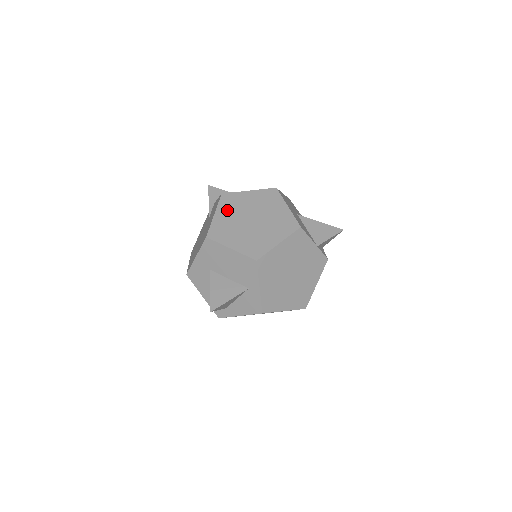
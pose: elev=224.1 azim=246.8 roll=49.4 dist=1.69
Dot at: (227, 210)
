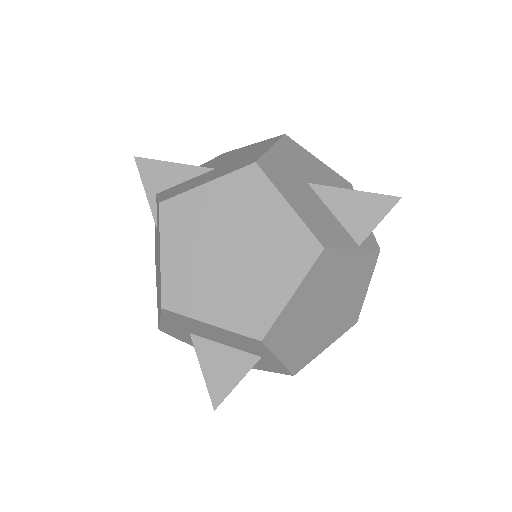
Dot at: (179, 240)
